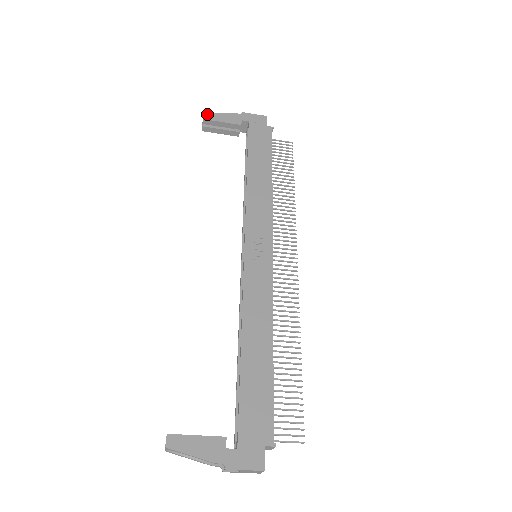
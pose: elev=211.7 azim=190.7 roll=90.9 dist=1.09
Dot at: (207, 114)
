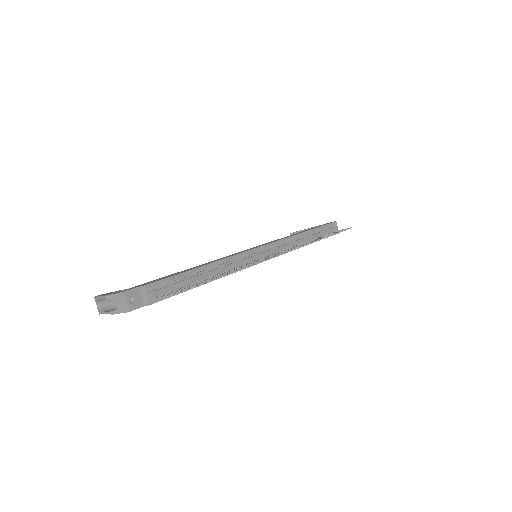
Dot at: occluded
